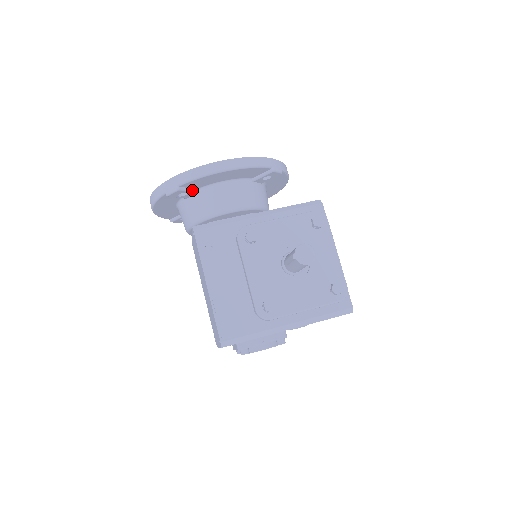
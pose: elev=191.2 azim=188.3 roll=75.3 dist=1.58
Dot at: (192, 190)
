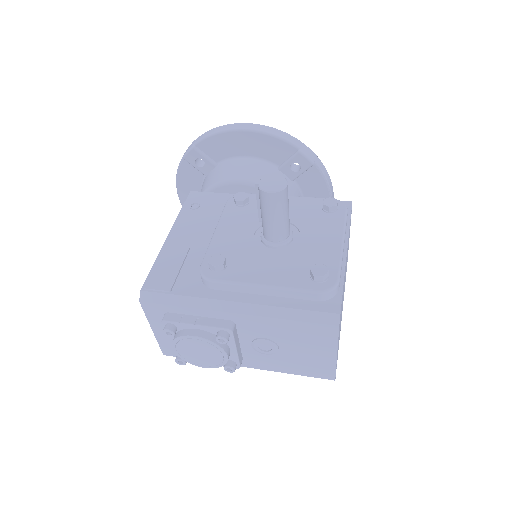
Dot at: (210, 159)
